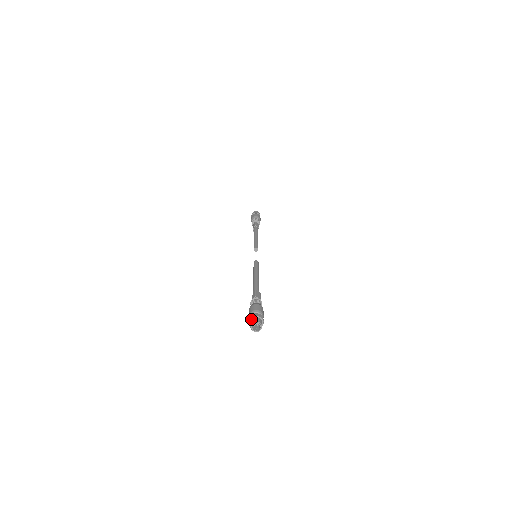
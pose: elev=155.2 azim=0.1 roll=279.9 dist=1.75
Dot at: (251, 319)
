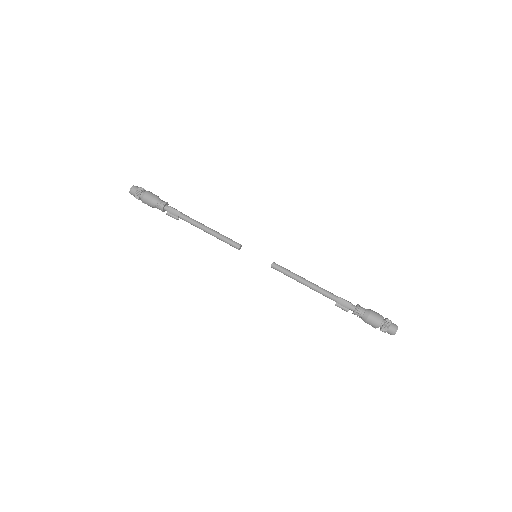
Dot at: (389, 327)
